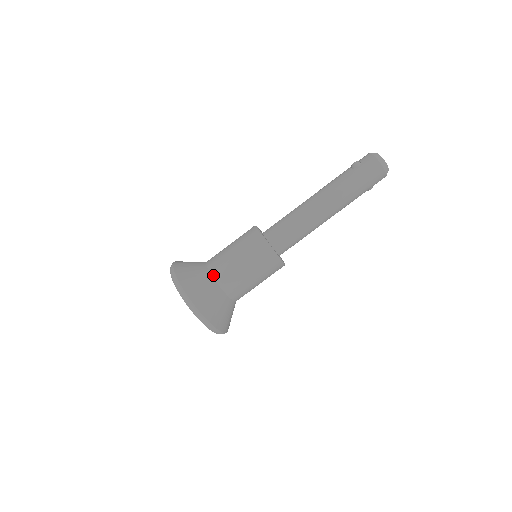
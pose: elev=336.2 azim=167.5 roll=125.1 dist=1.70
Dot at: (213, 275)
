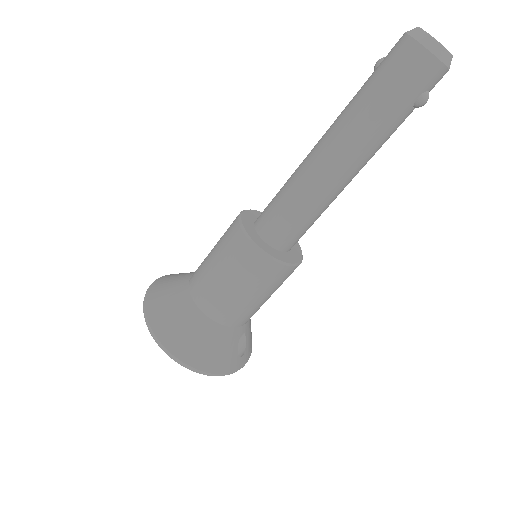
Dot at: (189, 282)
